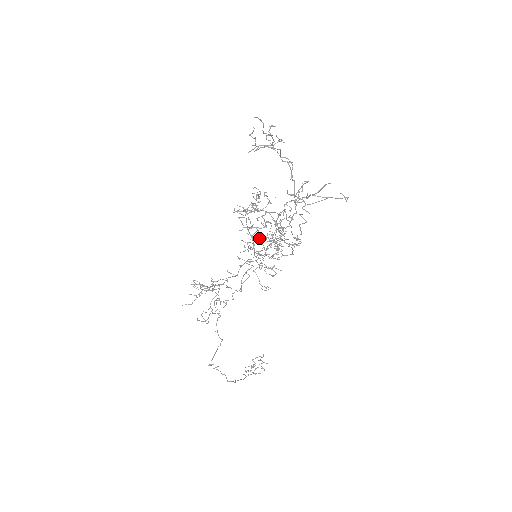
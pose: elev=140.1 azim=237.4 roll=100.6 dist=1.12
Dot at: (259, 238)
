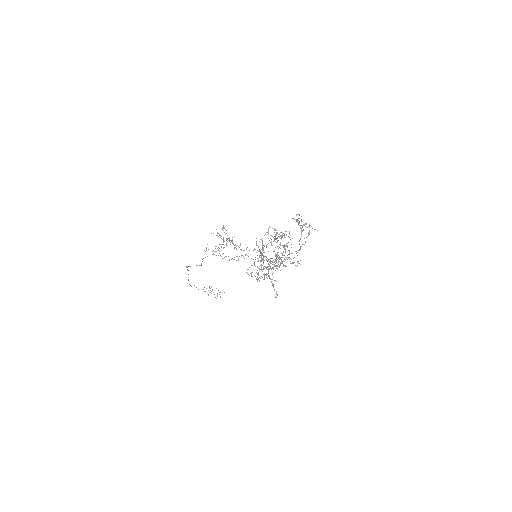
Dot at: occluded
